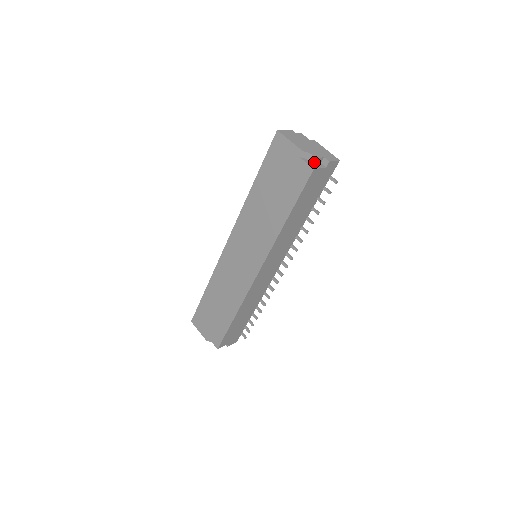
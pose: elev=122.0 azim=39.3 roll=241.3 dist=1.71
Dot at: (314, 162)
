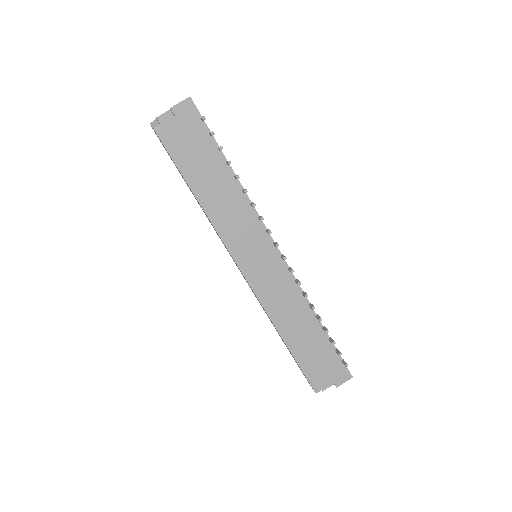
Dot at: (161, 122)
